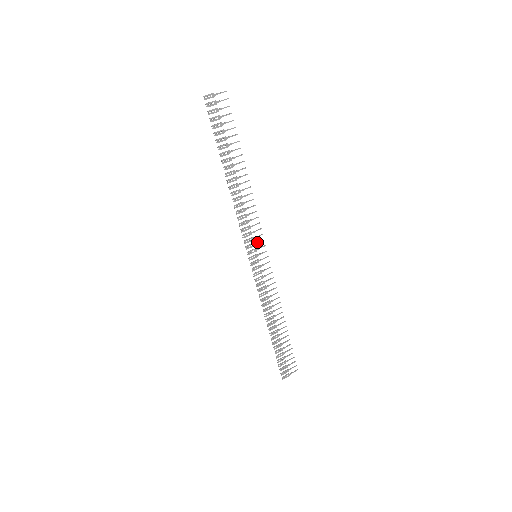
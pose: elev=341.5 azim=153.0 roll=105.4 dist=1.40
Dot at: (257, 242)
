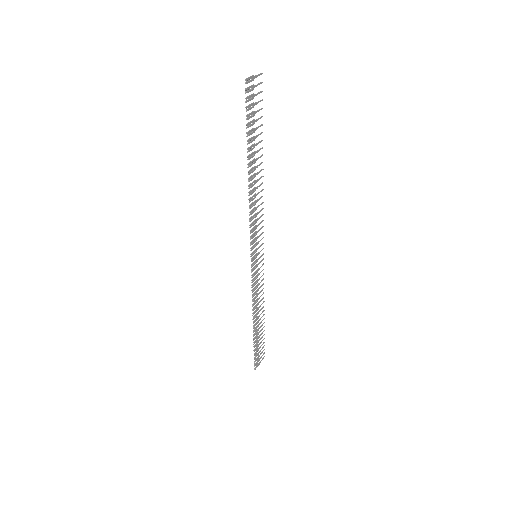
Dot at: (259, 241)
